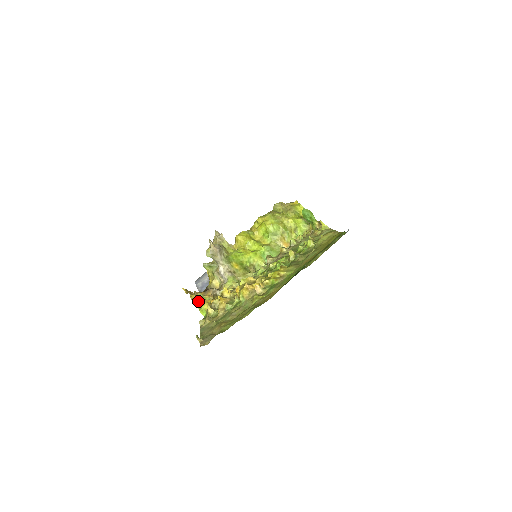
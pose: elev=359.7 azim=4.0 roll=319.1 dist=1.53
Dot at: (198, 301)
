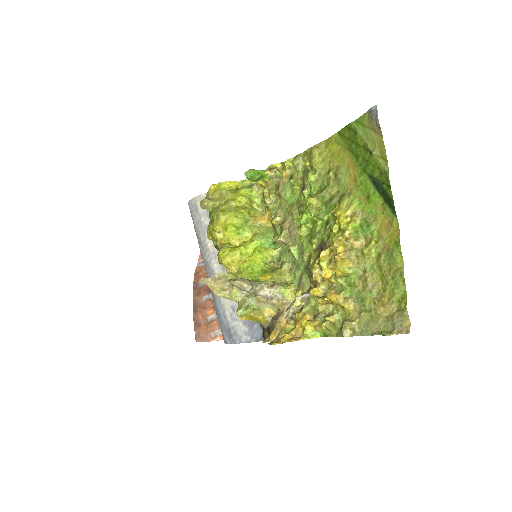
Dot at: (293, 337)
